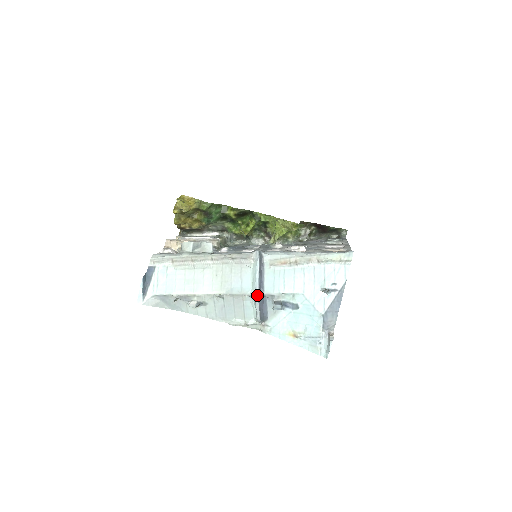
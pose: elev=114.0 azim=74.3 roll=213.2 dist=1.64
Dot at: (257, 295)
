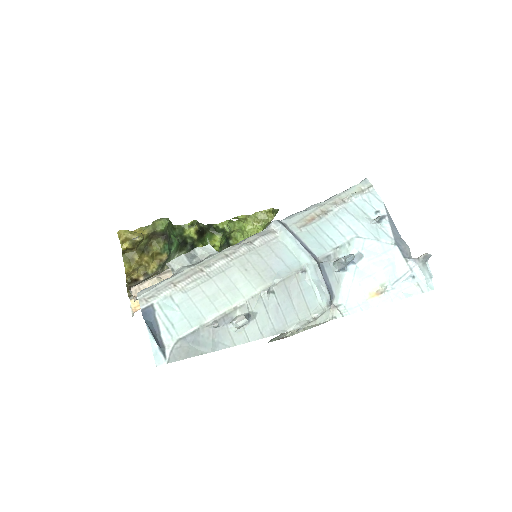
Dot at: (314, 260)
